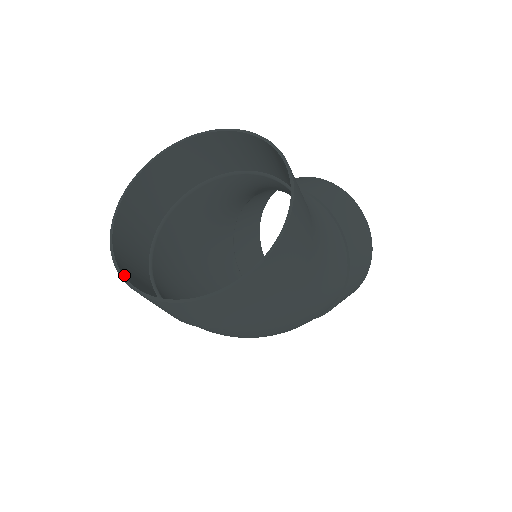
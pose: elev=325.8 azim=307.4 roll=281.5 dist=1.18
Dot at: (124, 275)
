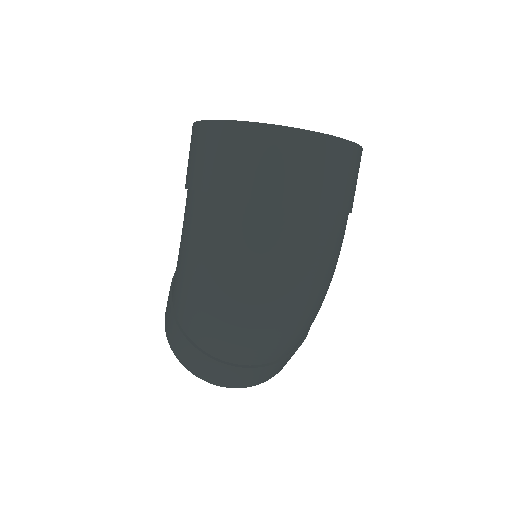
Dot at: (270, 127)
